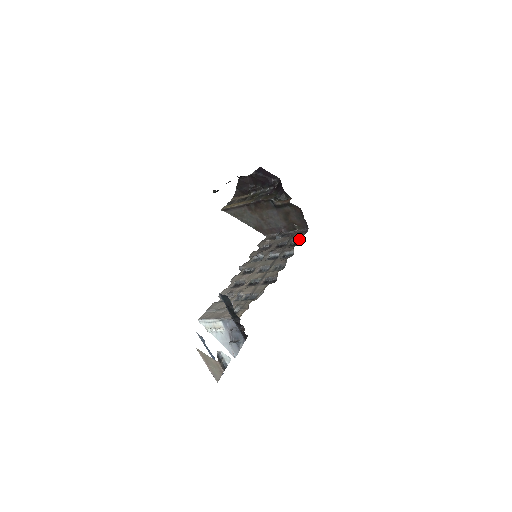
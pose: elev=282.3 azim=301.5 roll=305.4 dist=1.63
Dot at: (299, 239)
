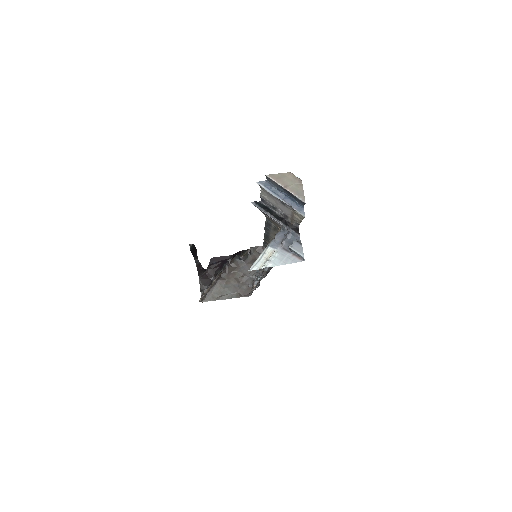
Dot at: occluded
